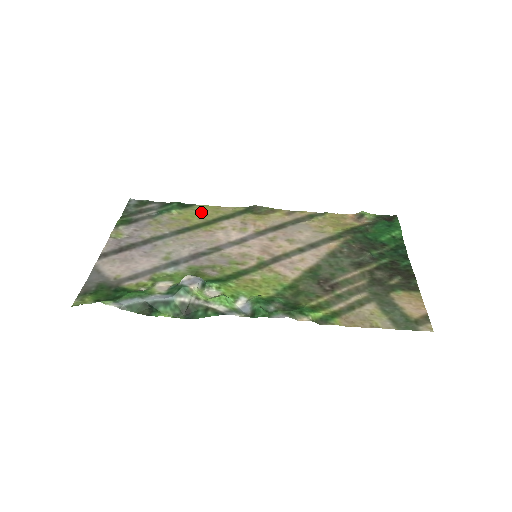
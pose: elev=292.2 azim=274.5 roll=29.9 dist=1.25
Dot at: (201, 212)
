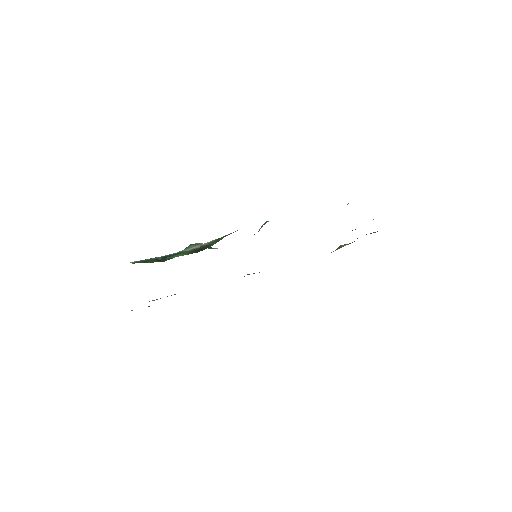
Dot at: occluded
